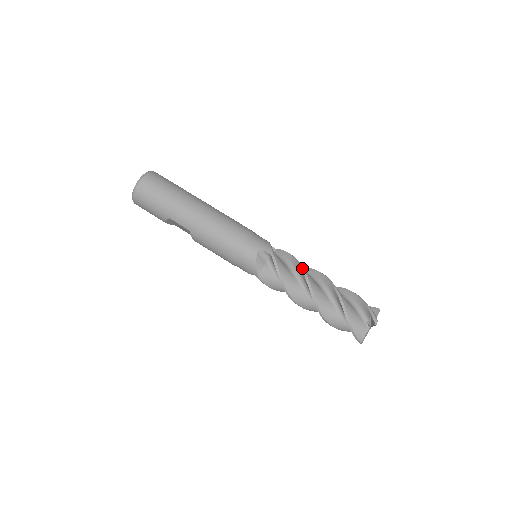
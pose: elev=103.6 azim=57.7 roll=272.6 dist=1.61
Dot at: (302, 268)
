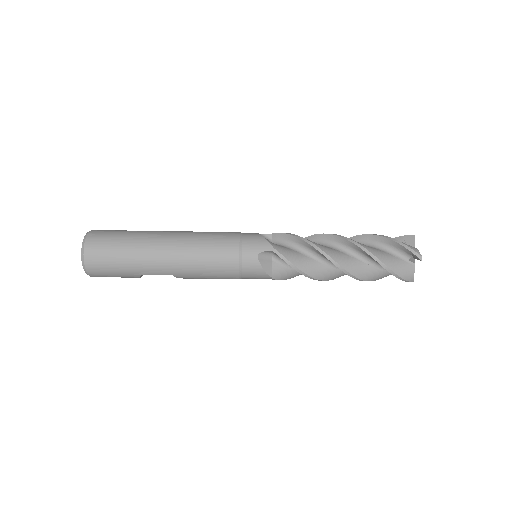
Dot at: (314, 246)
